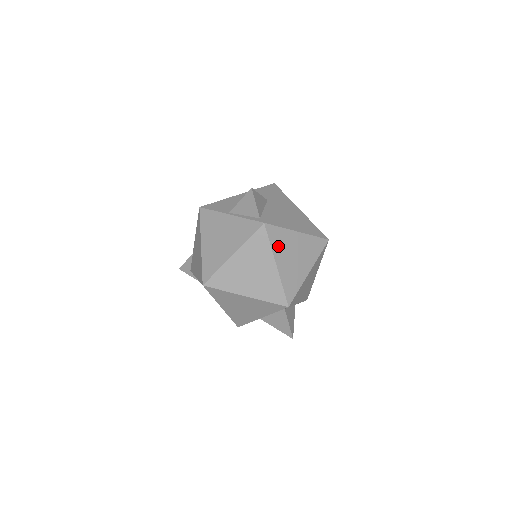
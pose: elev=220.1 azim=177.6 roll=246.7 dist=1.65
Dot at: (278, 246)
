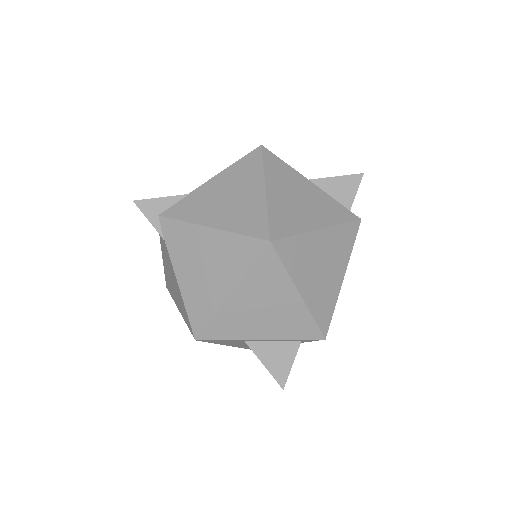
Dot at: occluded
